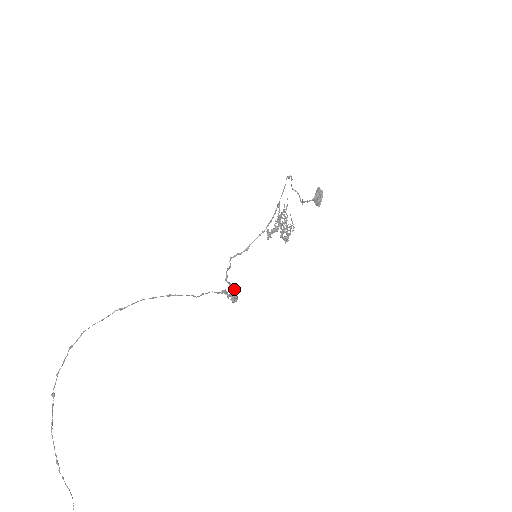
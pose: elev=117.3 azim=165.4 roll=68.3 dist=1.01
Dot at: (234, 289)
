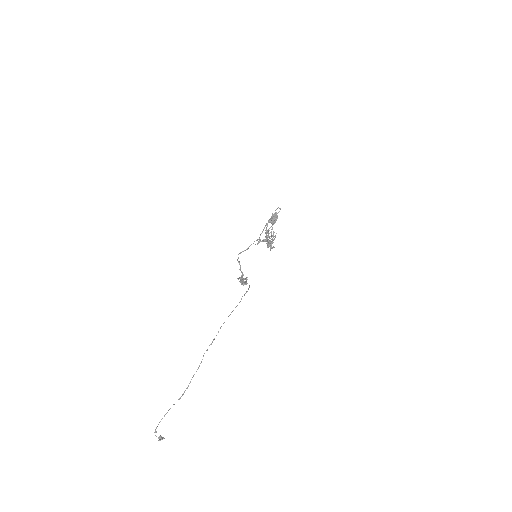
Dot at: occluded
